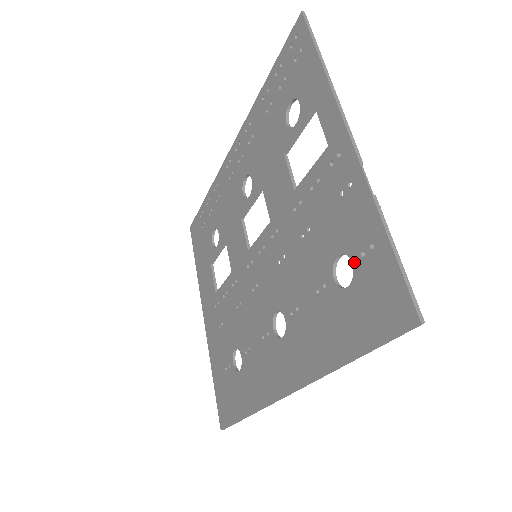
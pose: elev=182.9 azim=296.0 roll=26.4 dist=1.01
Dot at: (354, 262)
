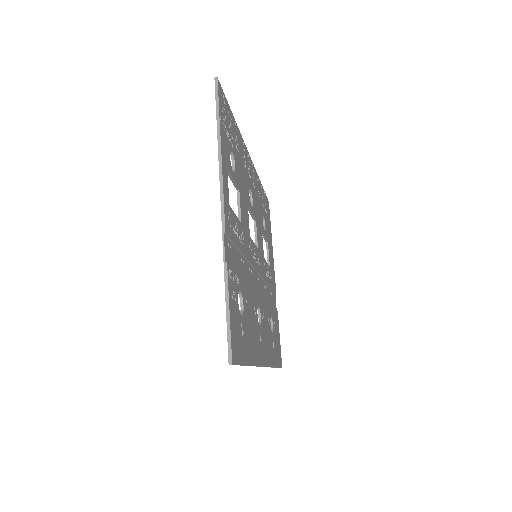
Dot at: occluded
